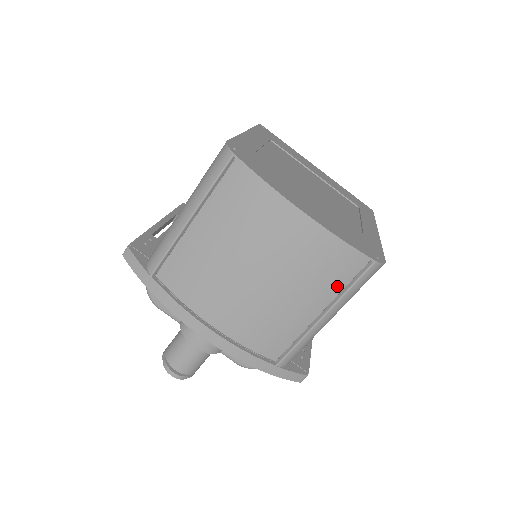
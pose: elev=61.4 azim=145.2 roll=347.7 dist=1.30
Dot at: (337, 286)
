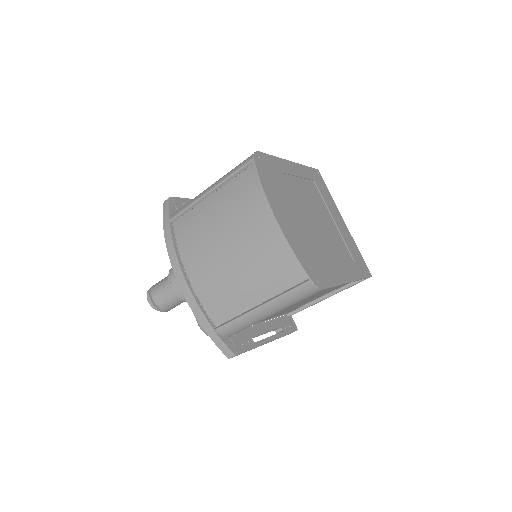
Dot at: (279, 287)
